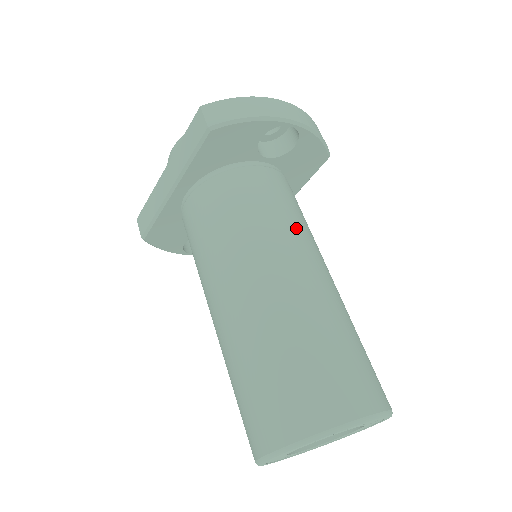
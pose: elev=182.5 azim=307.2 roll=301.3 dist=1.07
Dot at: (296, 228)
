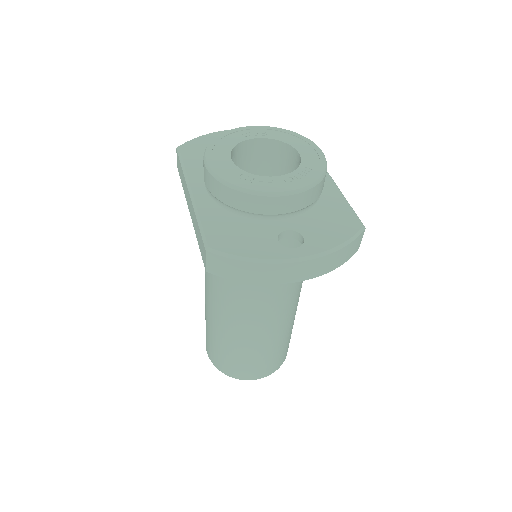
Dot at: (274, 298)
